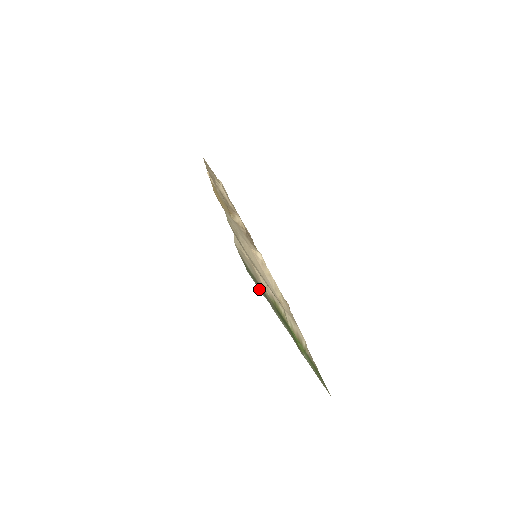
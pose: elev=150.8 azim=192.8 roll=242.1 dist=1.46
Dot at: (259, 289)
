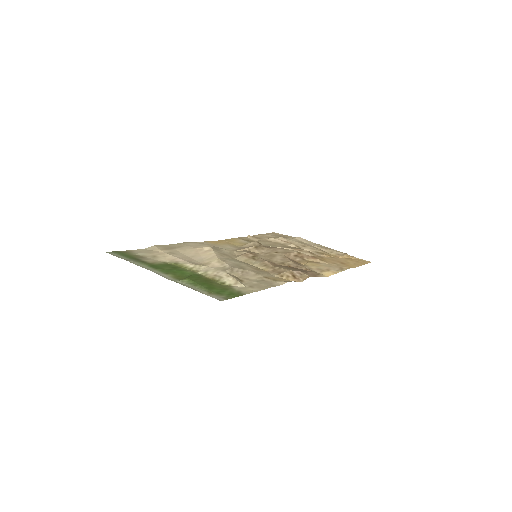
Dot at: occluded
